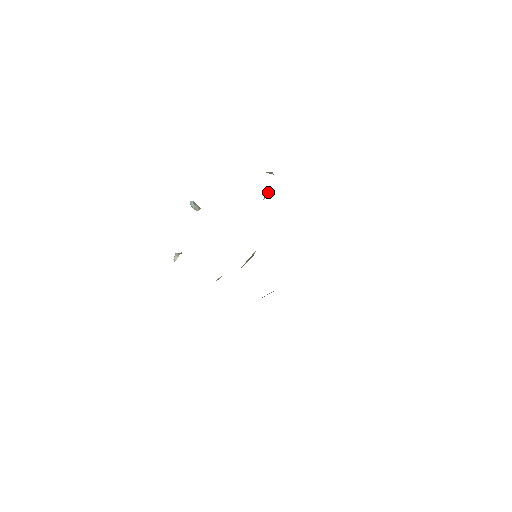
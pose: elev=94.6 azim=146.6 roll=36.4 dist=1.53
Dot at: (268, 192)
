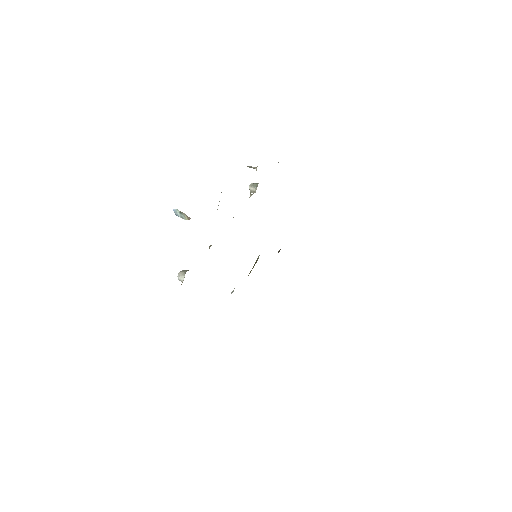
Dot at: (253, 187)
